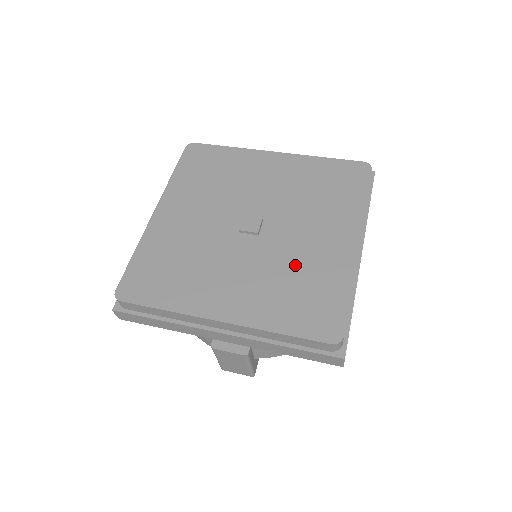
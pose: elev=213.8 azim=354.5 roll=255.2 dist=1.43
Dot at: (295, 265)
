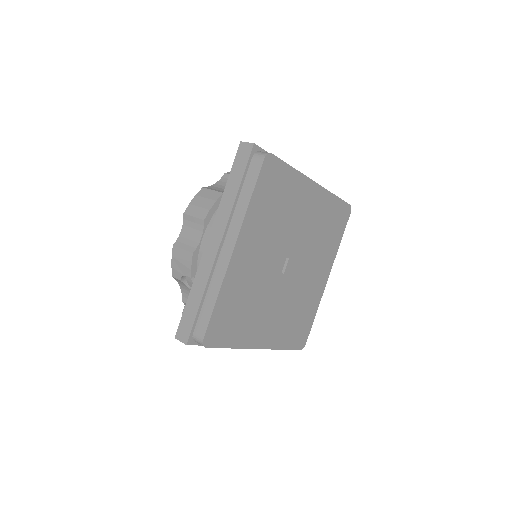
Dot at: (300, 299)
